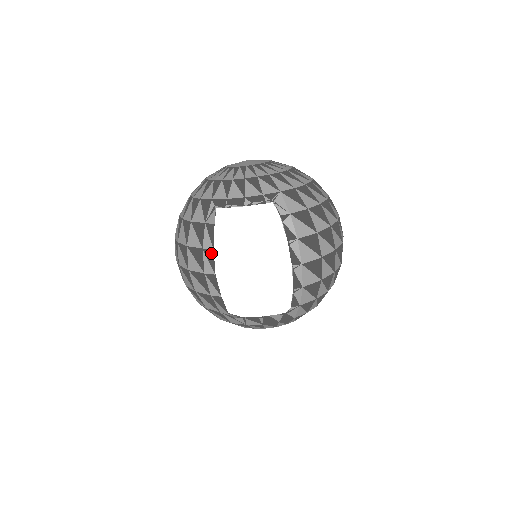
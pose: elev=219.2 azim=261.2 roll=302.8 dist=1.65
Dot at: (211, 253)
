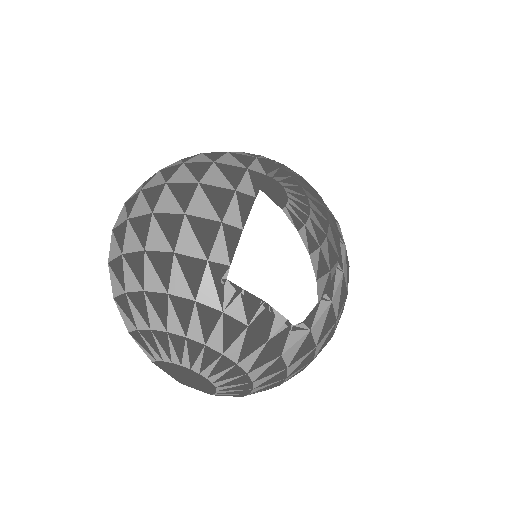
Dot at: (260, 177)
